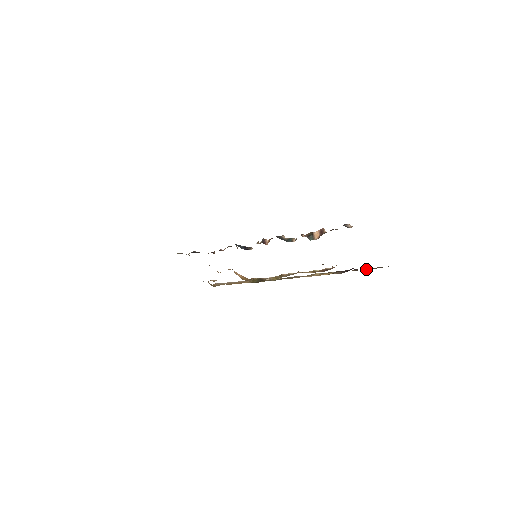
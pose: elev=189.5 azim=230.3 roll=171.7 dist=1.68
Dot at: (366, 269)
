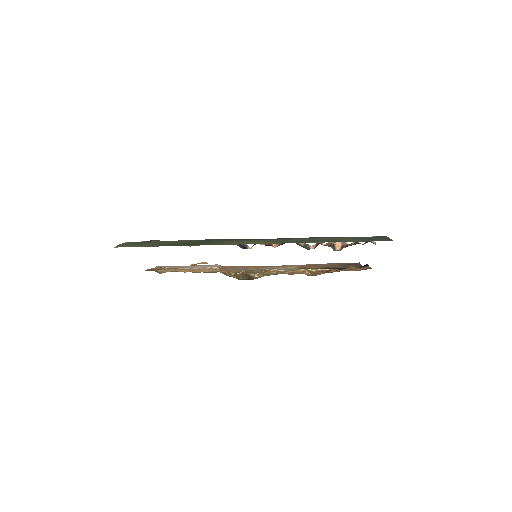
Dot at: (347, 267)
